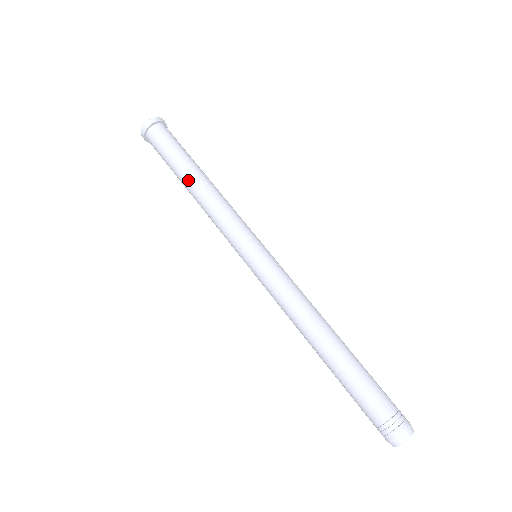
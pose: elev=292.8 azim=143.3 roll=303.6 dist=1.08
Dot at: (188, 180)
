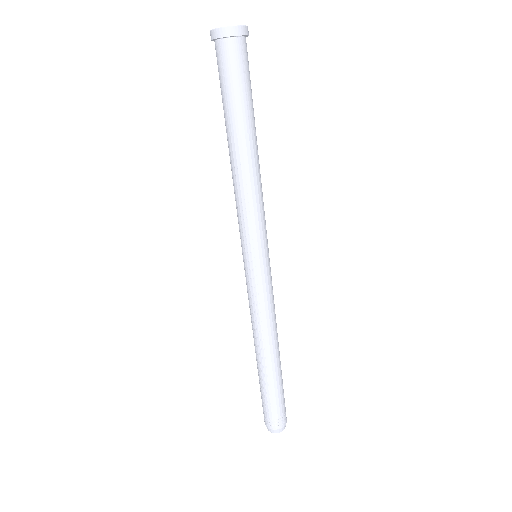
Dot at: (245, 143)
